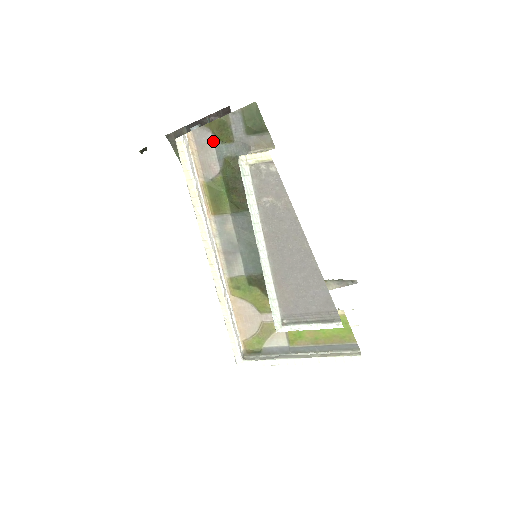
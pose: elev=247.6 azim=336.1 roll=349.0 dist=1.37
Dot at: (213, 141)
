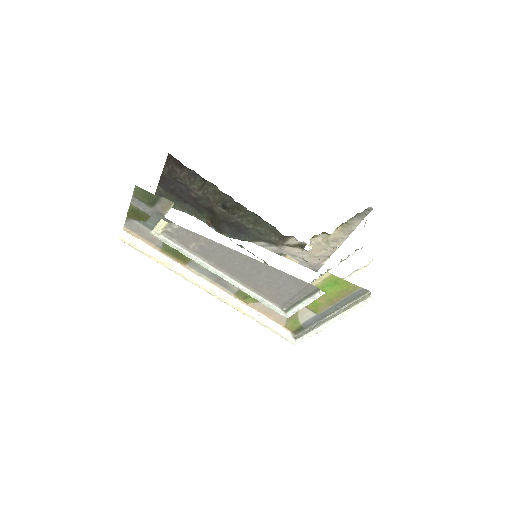
Dot at: (140, 224)
